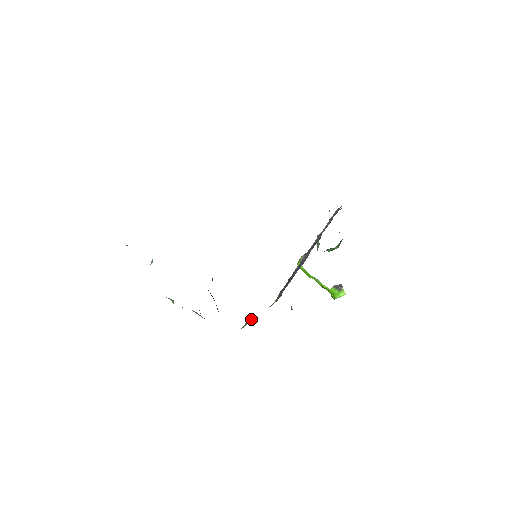
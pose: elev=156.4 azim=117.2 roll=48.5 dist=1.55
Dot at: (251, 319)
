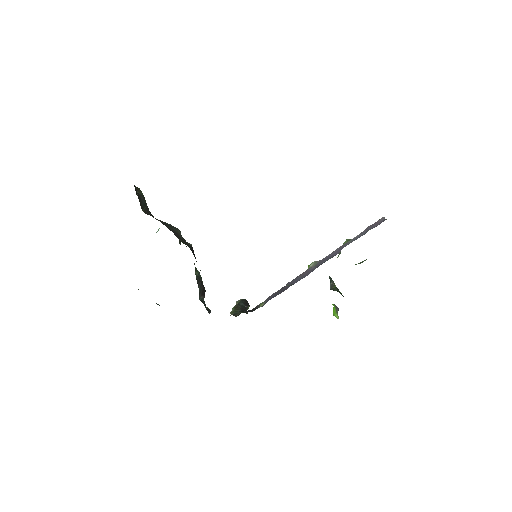
Dot at: (233, 311)
